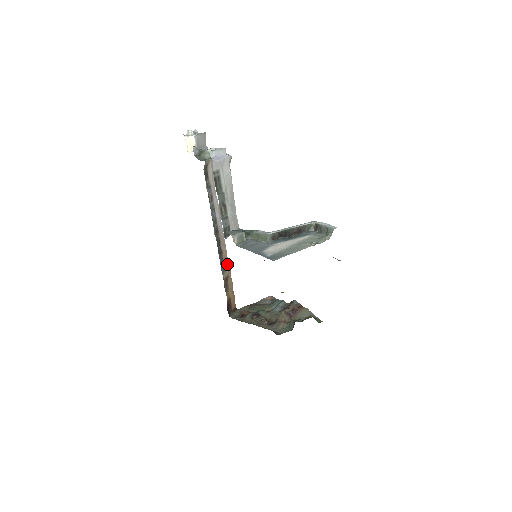
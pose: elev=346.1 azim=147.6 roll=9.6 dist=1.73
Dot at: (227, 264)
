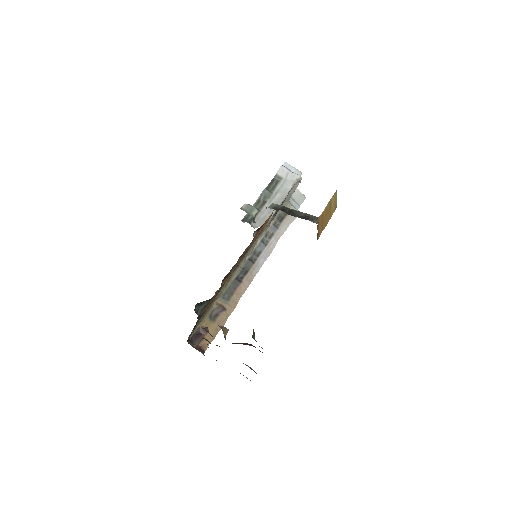
Dot at: (236, 300)
